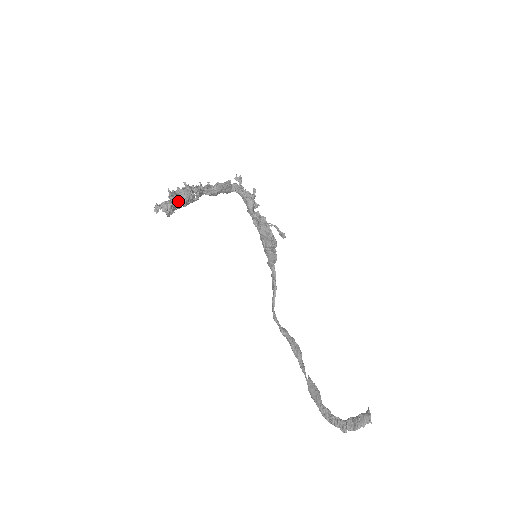
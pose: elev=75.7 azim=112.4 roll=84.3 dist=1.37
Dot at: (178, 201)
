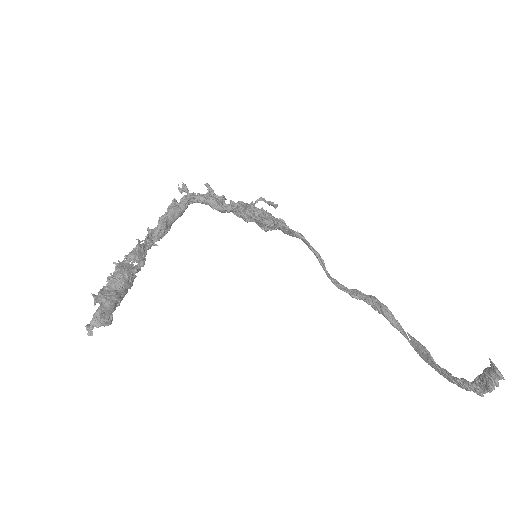
Dot at: (108, 300)
